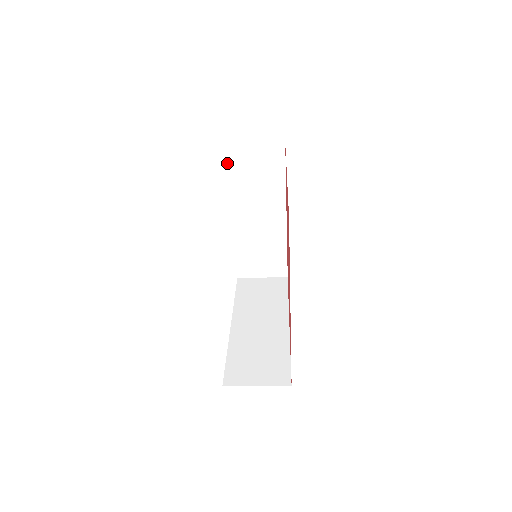
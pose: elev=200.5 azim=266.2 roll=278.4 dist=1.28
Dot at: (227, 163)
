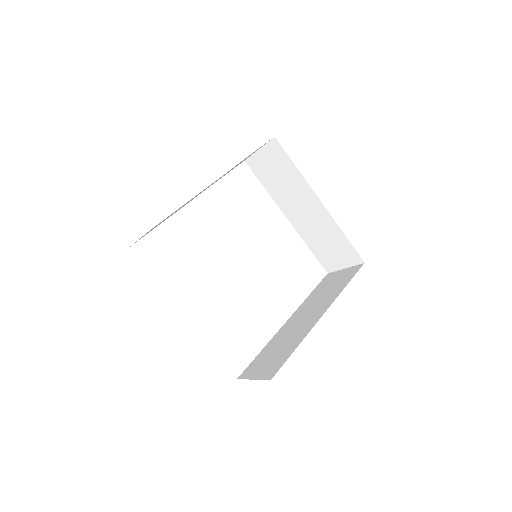
Dot at: (255, 174)
